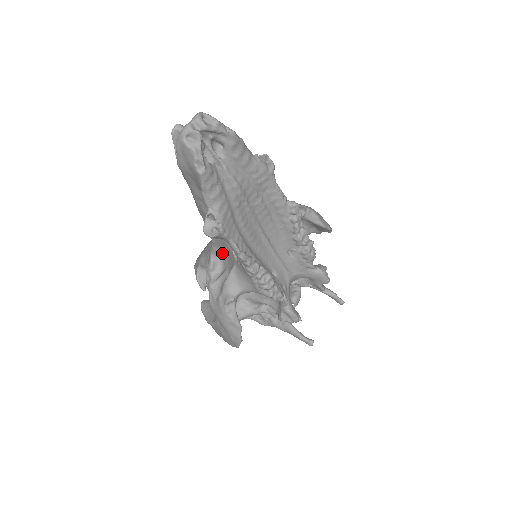
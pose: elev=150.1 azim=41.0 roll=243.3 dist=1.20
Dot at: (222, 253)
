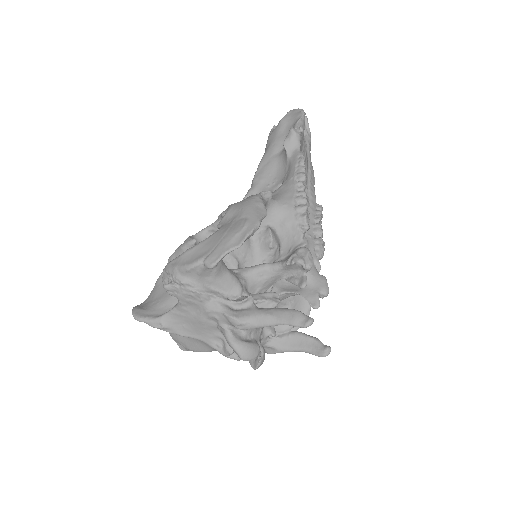
Dot at: occluded
